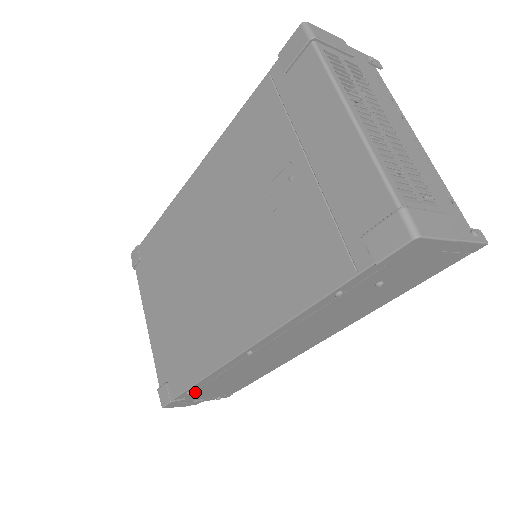
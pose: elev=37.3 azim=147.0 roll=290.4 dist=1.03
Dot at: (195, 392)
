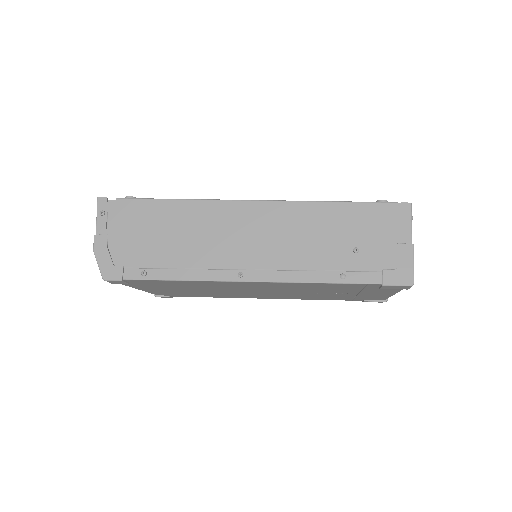
Dot at: occluded
